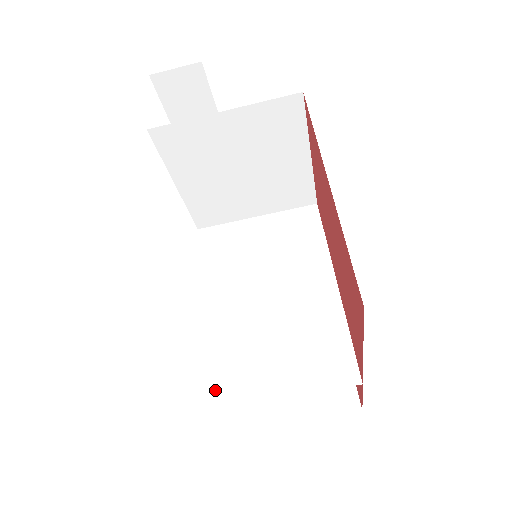
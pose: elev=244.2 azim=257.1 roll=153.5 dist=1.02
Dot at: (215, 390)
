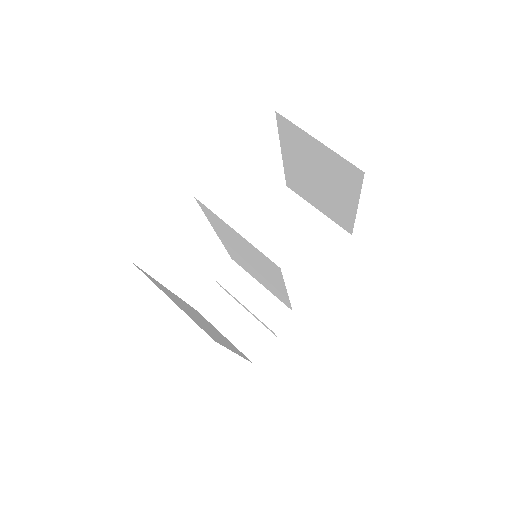
Dot at: (202, 205)
